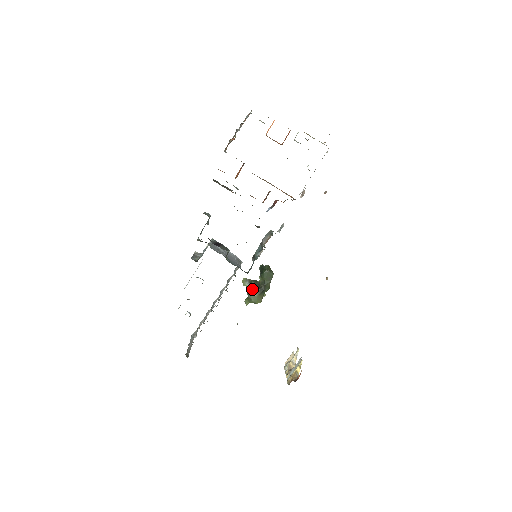
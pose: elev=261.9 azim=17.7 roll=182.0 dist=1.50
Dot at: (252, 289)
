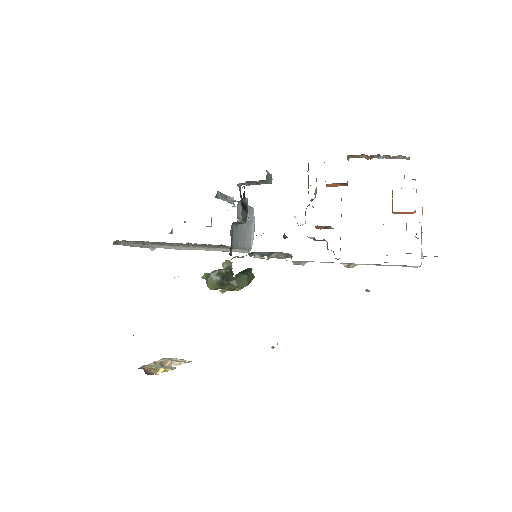
Dot at: (220, 272)
